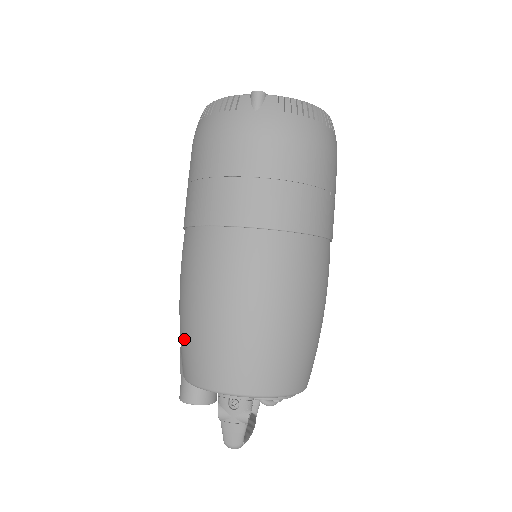
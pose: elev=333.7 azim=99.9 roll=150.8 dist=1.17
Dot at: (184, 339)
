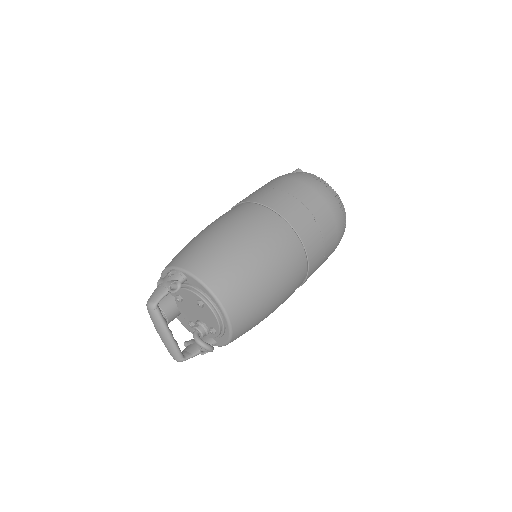
Dot at: occluded
